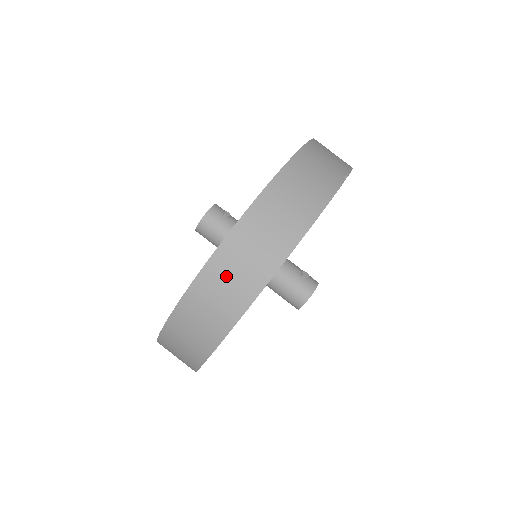
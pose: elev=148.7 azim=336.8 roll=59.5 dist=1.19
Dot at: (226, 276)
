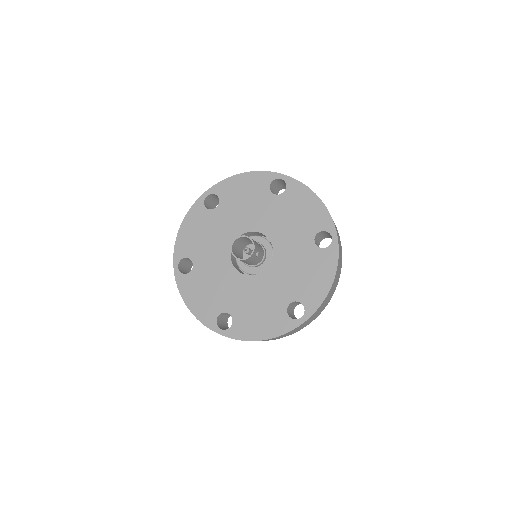
Dot at: occluded
